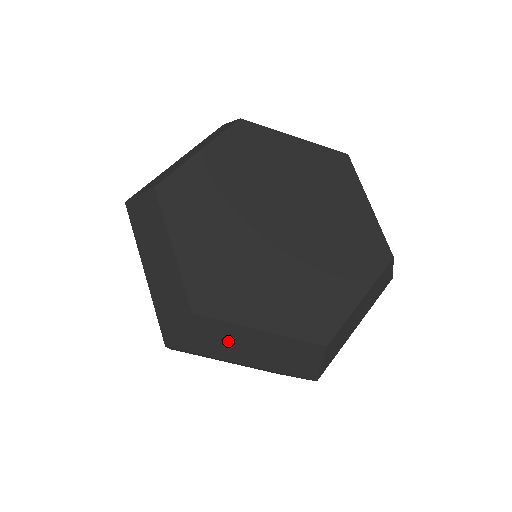
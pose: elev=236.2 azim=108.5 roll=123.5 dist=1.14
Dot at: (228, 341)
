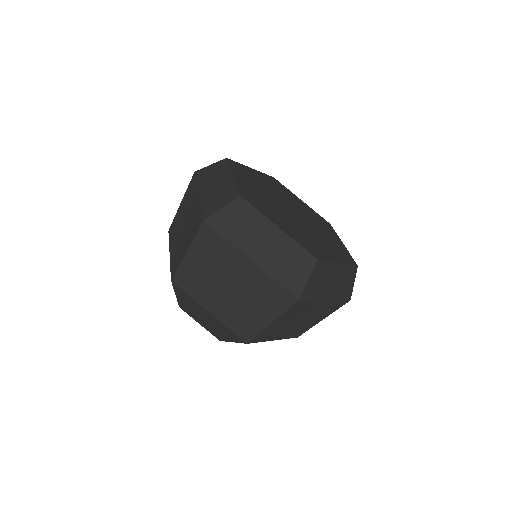
Dot at: (251, 230)
